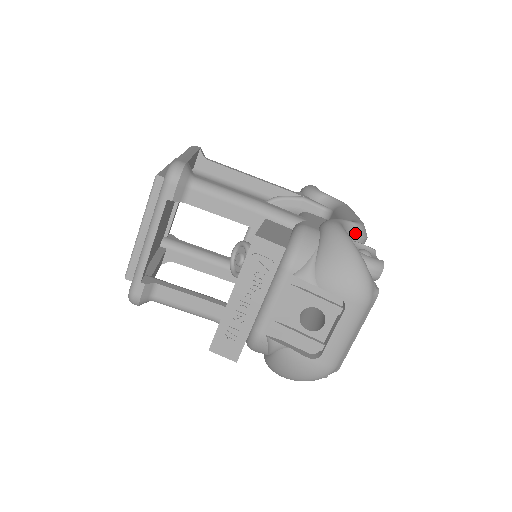
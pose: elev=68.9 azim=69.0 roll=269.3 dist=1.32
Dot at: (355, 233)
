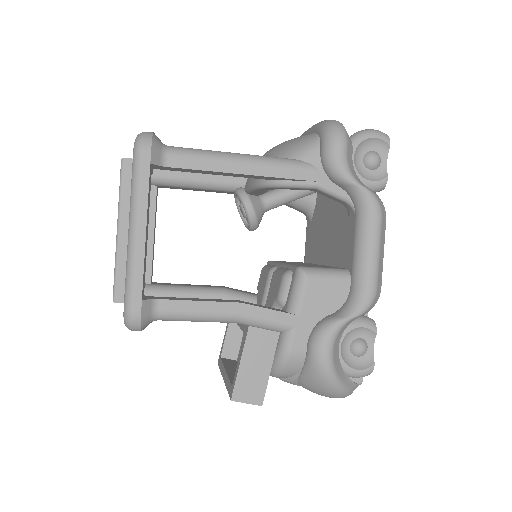
Dot at: (357, 317)
